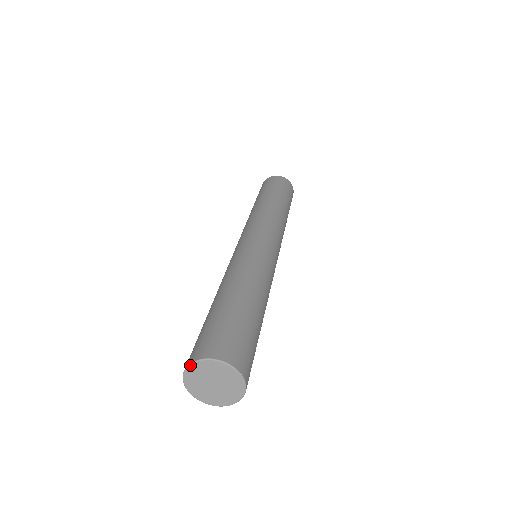
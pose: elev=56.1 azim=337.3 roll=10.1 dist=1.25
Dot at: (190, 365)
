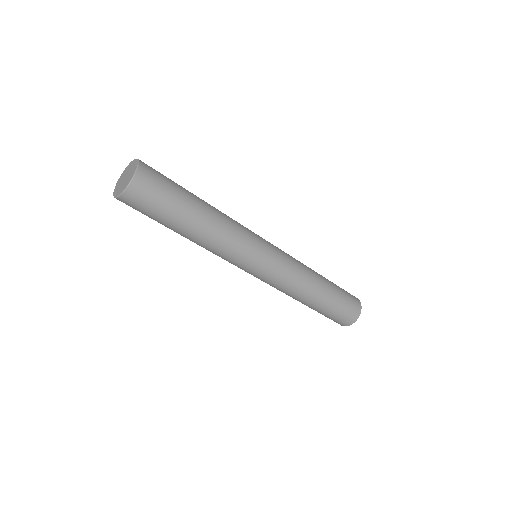
Dot at: (119, 178)
